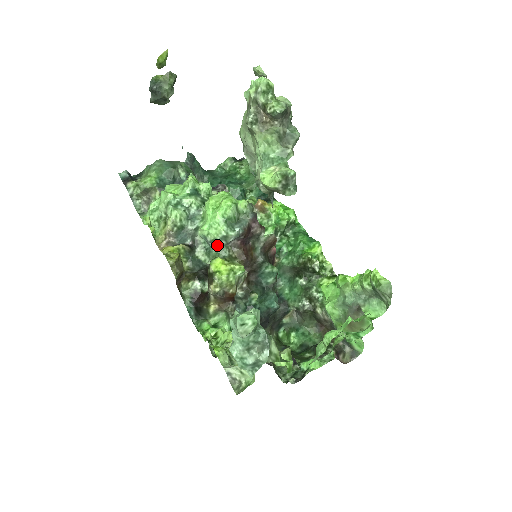
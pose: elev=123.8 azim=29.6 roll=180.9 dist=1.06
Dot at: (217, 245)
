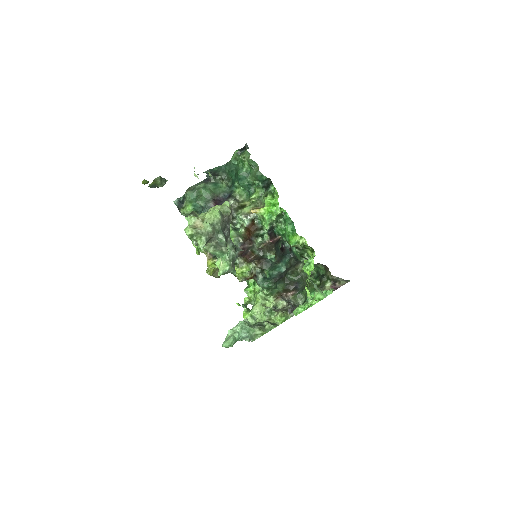
Dot at: occluded
